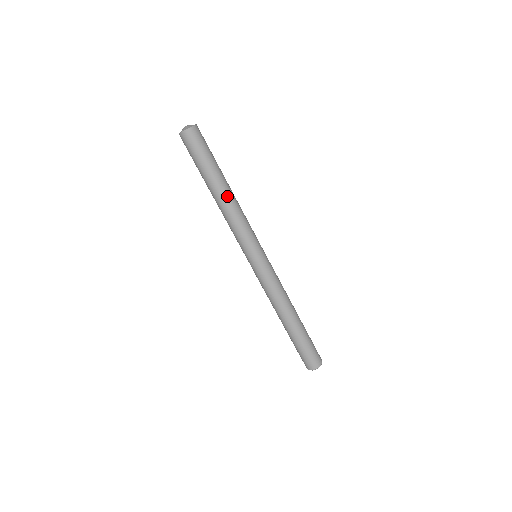
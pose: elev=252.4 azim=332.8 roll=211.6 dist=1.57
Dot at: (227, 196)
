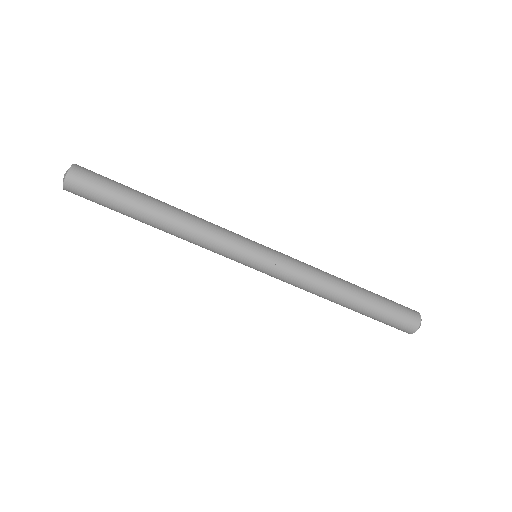
Dot at: (170, 215)
